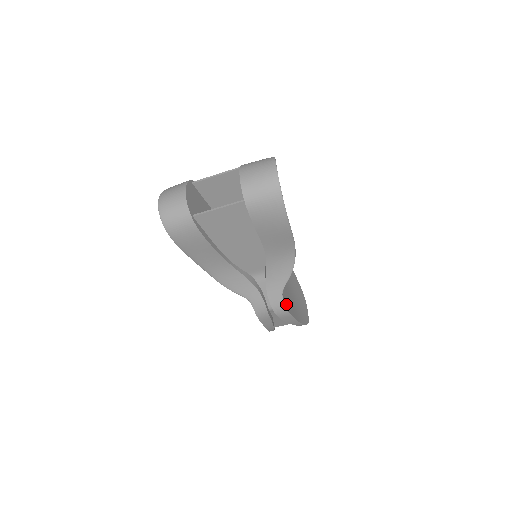
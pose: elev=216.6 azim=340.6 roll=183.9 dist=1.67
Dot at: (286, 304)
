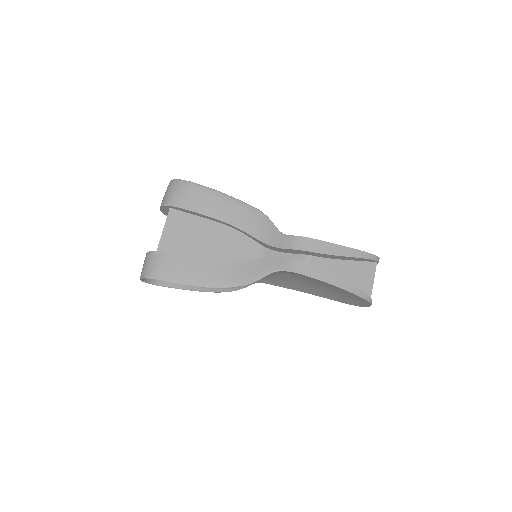
Dot at: occluded
